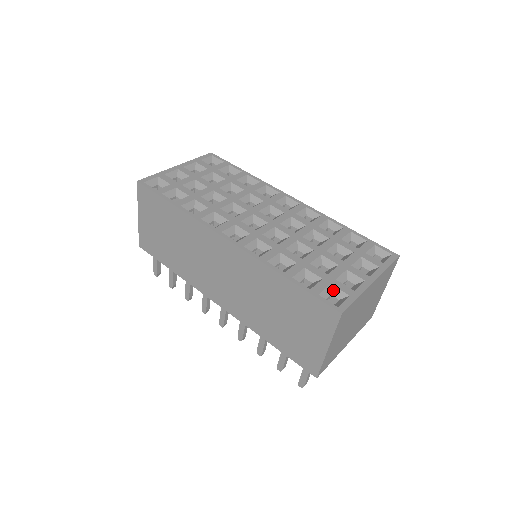
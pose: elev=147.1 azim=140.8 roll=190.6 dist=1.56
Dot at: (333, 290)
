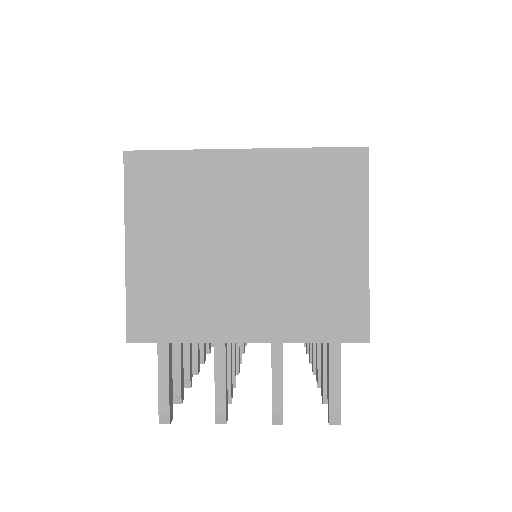
Dot at: occluded
